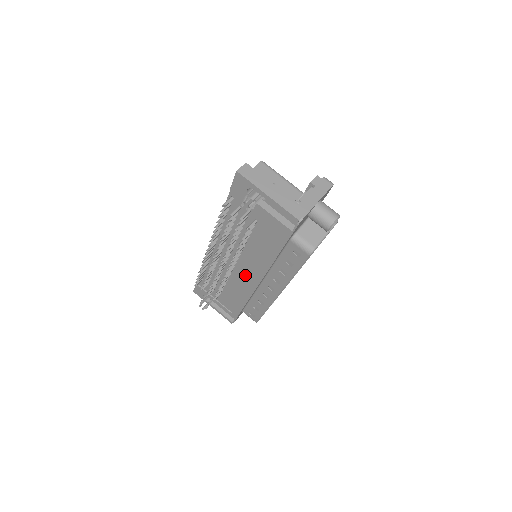
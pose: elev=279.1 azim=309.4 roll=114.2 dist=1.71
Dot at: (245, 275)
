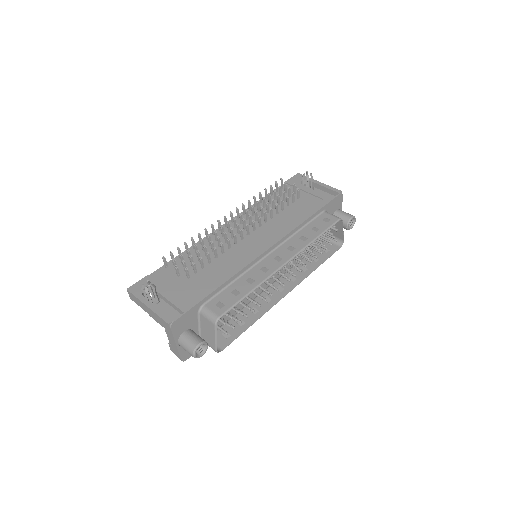
Dot at: (253, 245)
